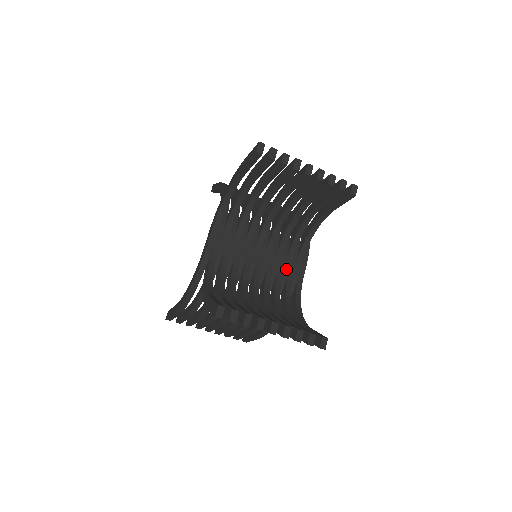
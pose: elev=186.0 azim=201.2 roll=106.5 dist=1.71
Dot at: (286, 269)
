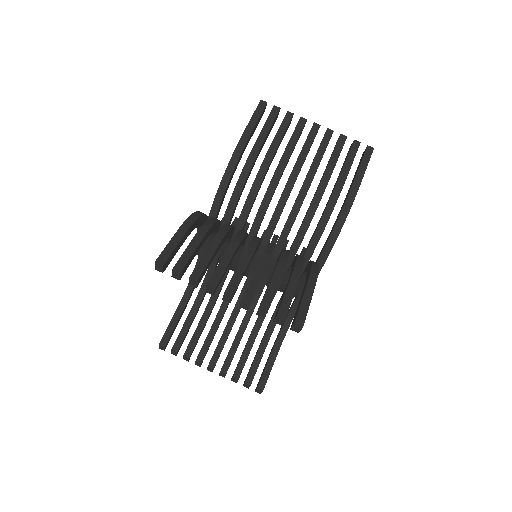
Dot at: (286, 281)
